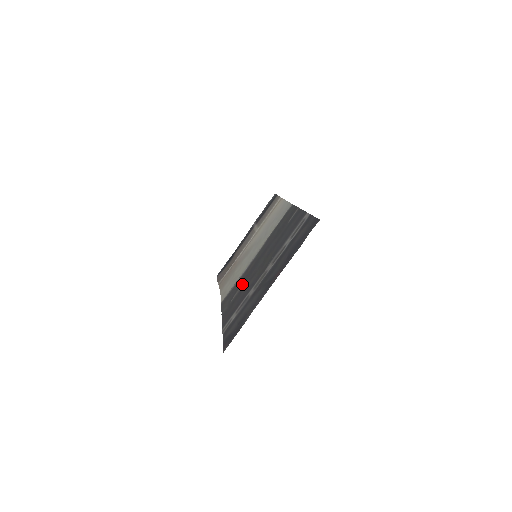
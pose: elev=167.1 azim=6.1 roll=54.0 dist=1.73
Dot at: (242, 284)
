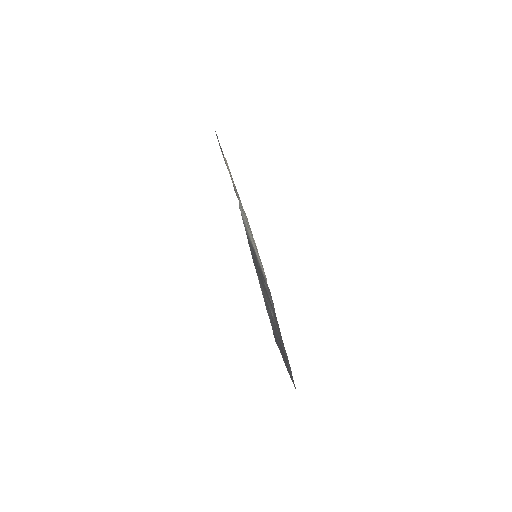
Dot at: occluded
